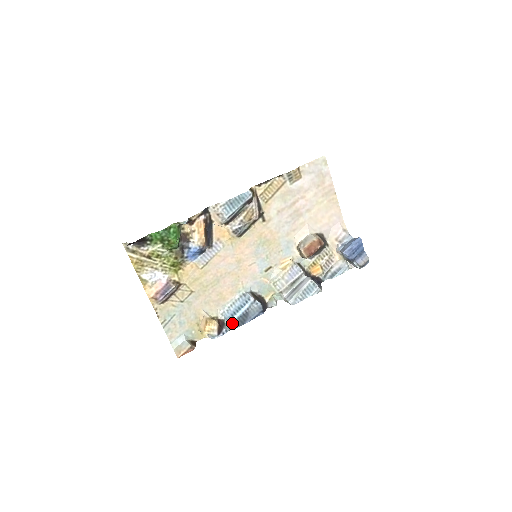
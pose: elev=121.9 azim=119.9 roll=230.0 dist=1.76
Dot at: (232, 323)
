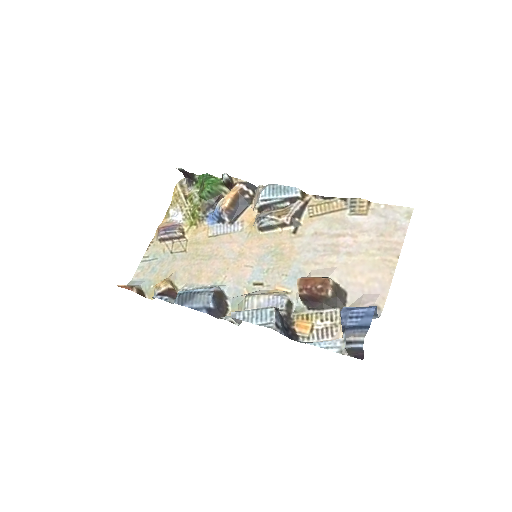
Dot at: (177, 296)
